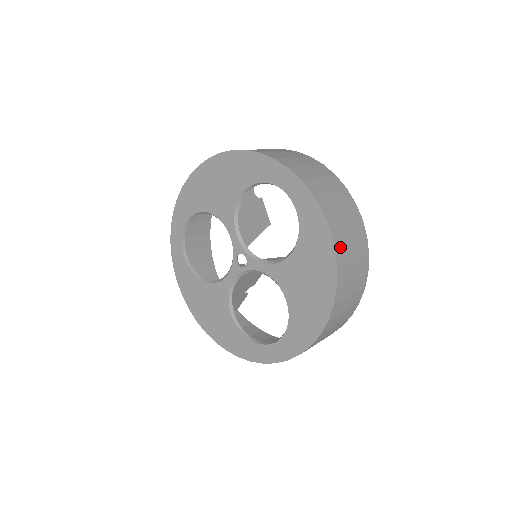
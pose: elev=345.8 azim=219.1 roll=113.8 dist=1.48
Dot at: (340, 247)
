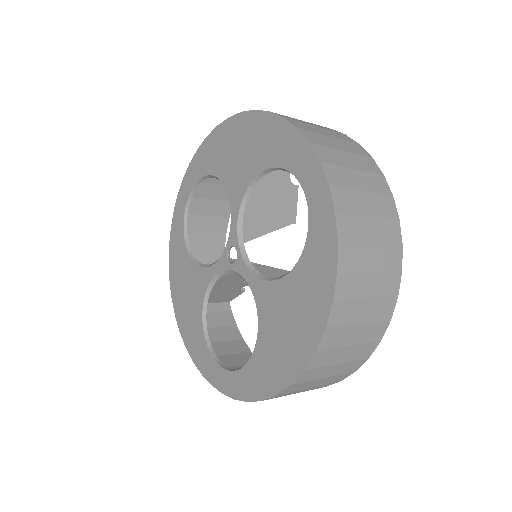
Dot at: (344, 300)
